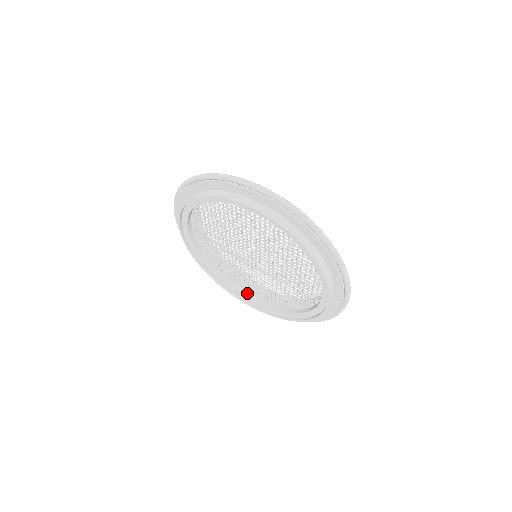
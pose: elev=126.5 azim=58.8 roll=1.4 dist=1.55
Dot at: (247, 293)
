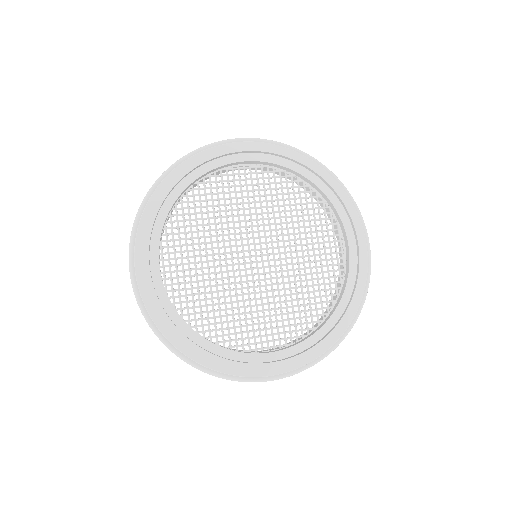
Dot at: (256, 352)
